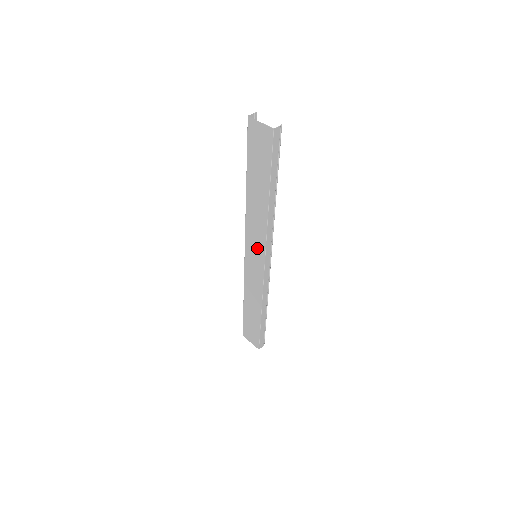
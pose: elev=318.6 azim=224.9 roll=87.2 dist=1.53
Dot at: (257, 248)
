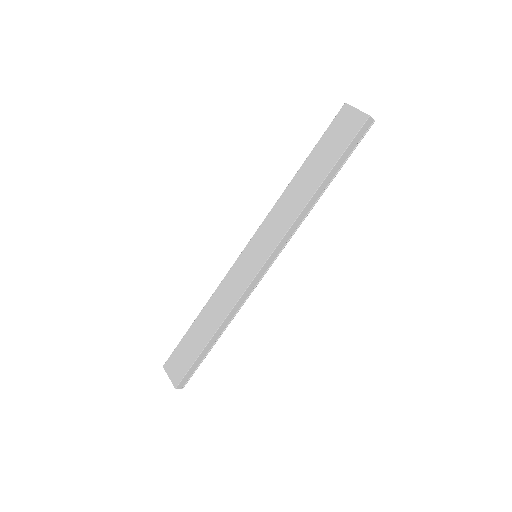
Dot at: (266, 244)
